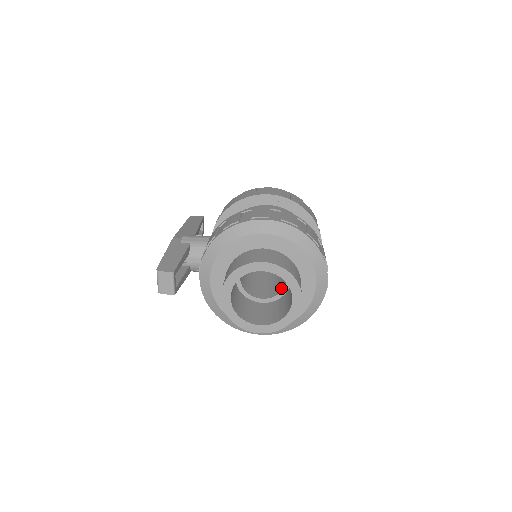
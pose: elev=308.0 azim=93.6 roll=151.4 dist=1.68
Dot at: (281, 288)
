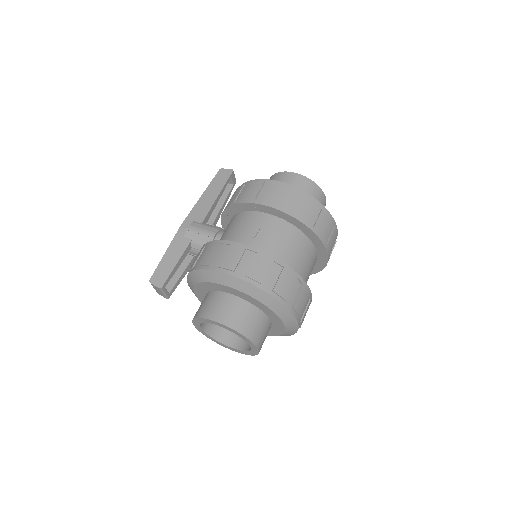
Dot at: occluded
